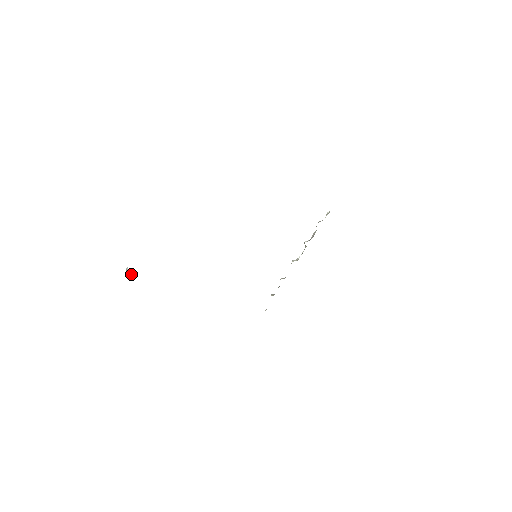
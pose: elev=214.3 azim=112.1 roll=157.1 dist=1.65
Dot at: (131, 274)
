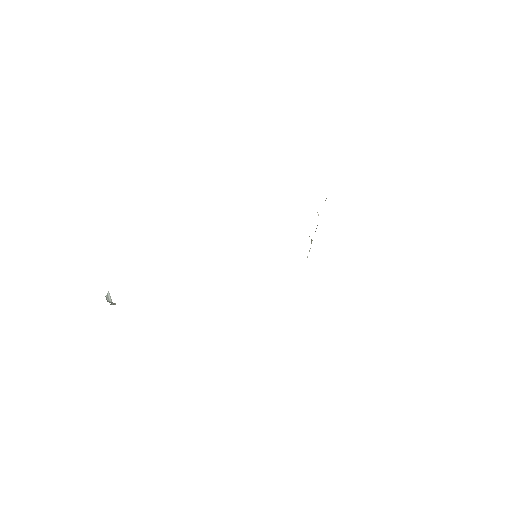
Dot at: (113, 304)
